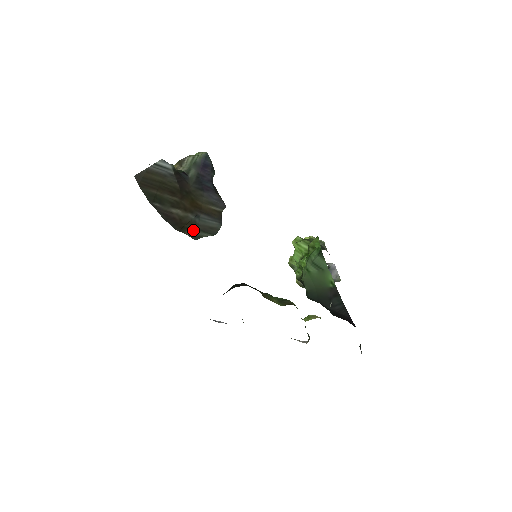
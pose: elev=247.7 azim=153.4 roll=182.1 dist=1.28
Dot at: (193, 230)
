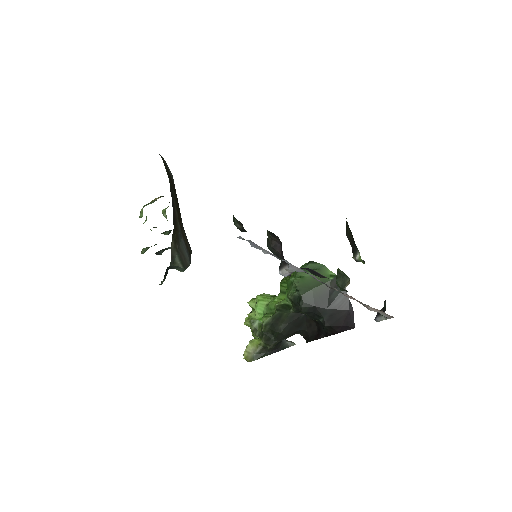
Dot at: (175, 247)
